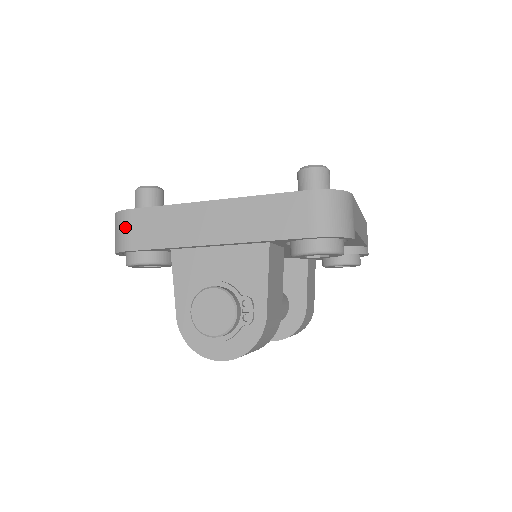
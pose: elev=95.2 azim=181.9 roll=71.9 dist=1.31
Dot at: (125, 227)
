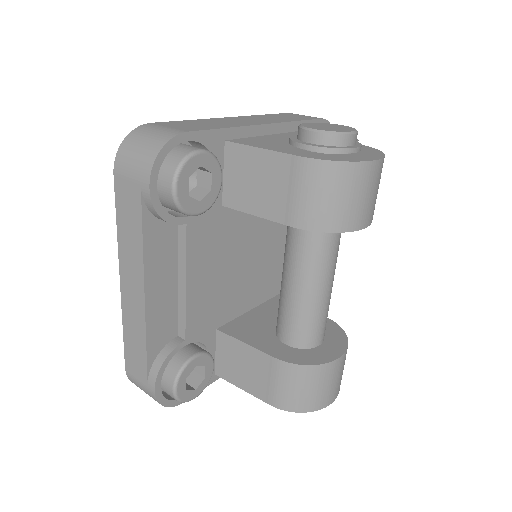
Dot at: (158, 128)
